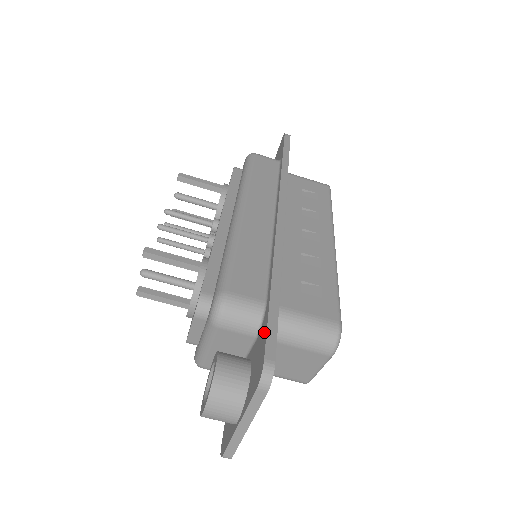
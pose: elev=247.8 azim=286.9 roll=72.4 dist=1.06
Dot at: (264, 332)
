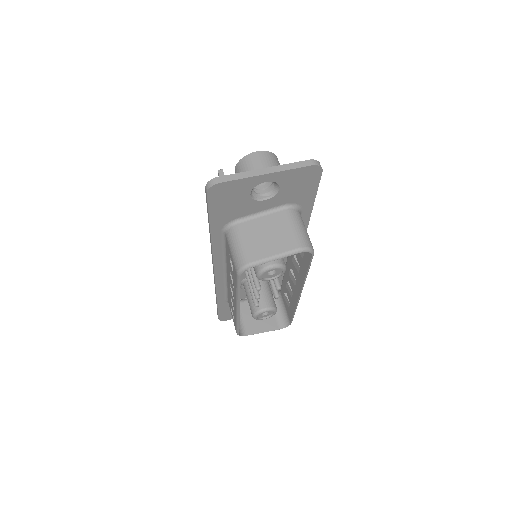
Dot at: occluded
